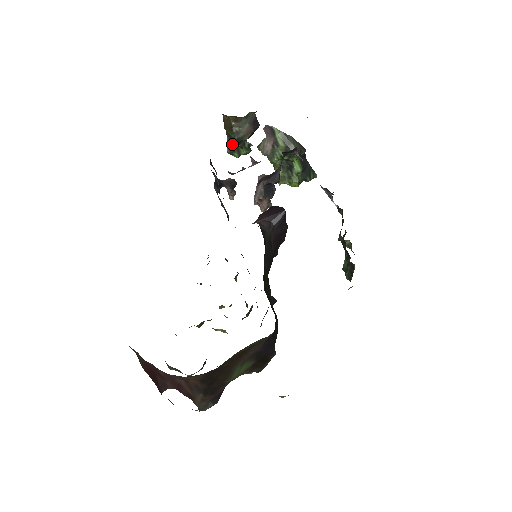
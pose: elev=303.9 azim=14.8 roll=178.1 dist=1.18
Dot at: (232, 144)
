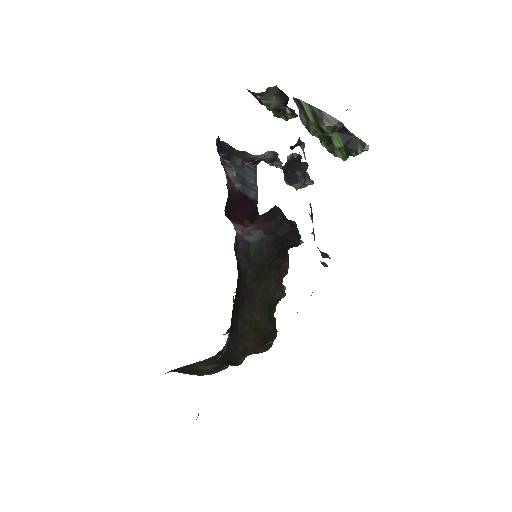
Dot at: occluded
